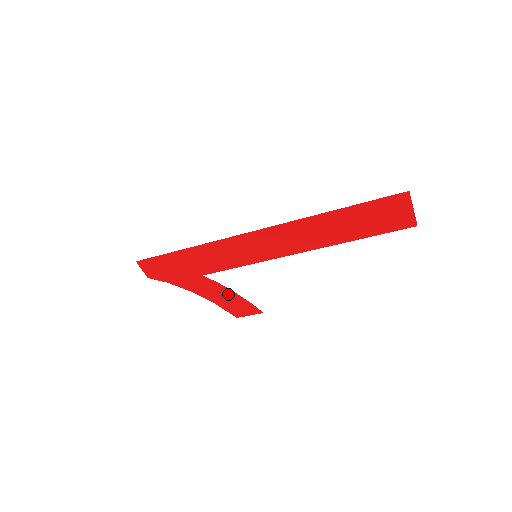
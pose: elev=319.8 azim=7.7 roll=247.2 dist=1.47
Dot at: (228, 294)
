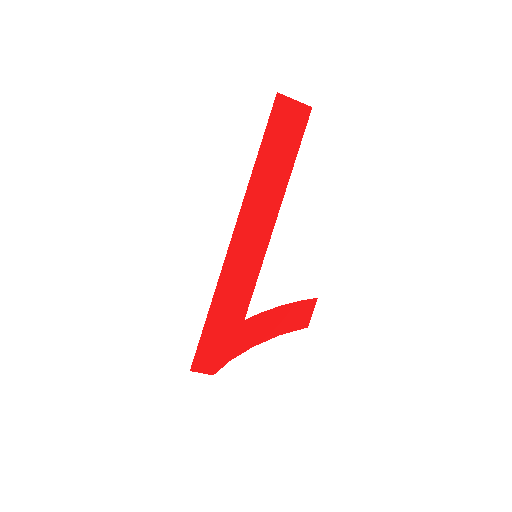
Dot at: (278, 314)
